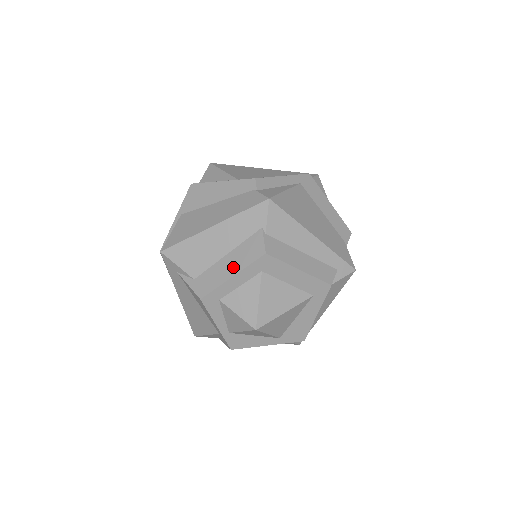
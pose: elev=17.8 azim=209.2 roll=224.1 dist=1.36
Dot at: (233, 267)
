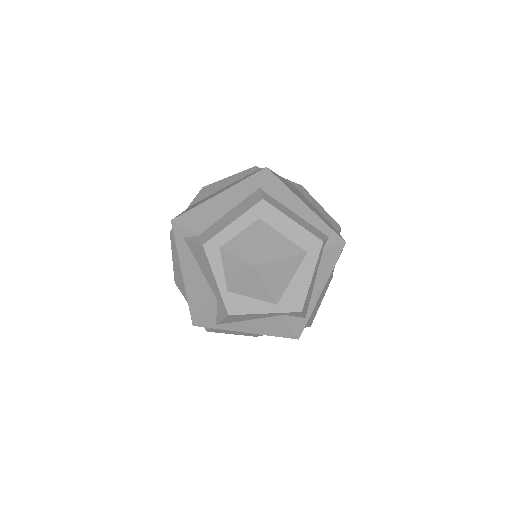
Dot at: (234, 216)
